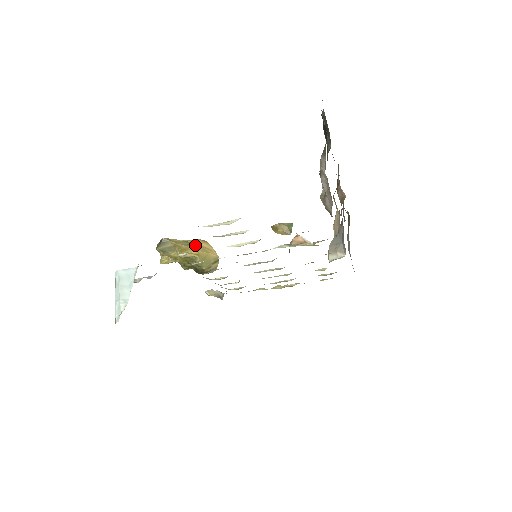
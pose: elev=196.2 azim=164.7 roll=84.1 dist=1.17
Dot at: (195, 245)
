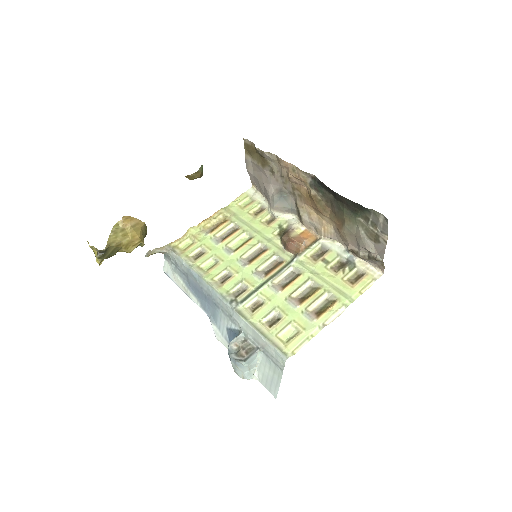
Dot at: (129, 231)
